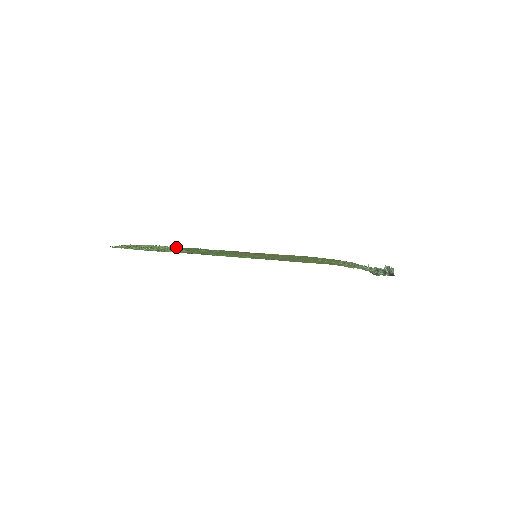
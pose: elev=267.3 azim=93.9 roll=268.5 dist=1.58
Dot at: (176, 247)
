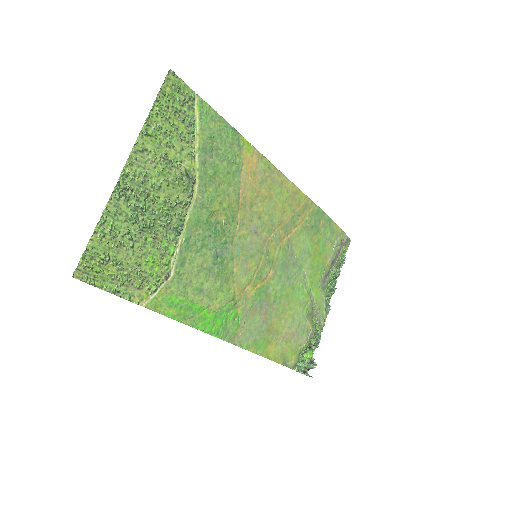
Dot at: (202, 118)
